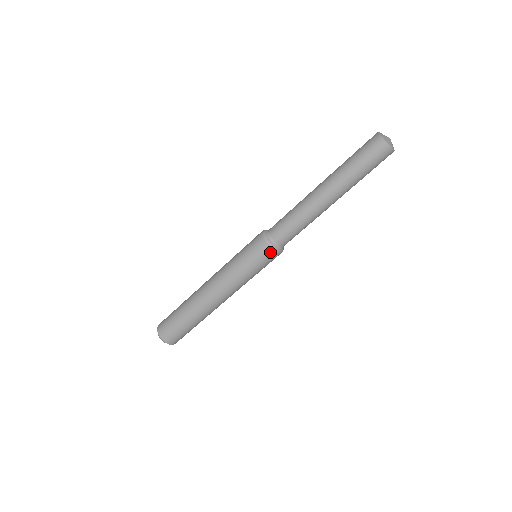
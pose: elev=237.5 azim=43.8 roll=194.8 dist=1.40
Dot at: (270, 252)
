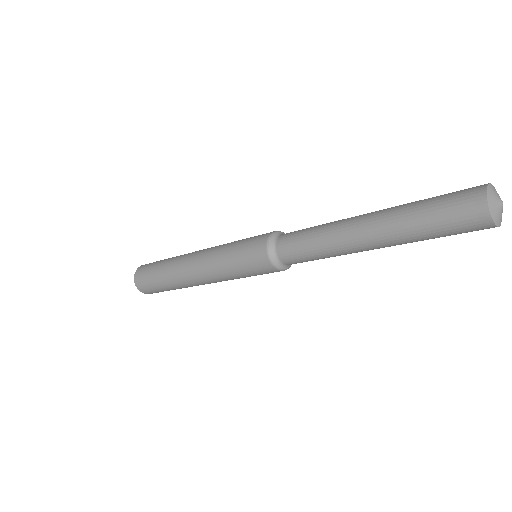
Dot at: occluded
